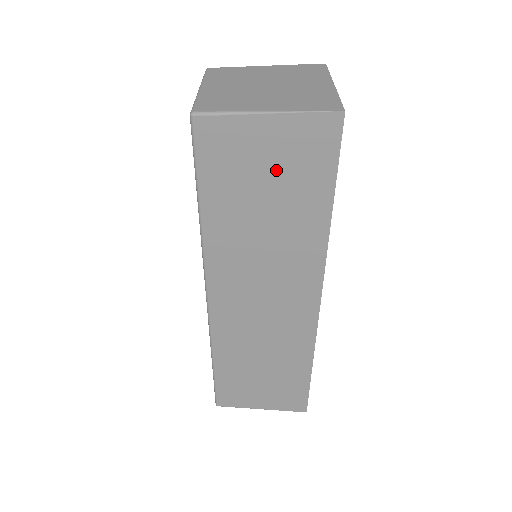
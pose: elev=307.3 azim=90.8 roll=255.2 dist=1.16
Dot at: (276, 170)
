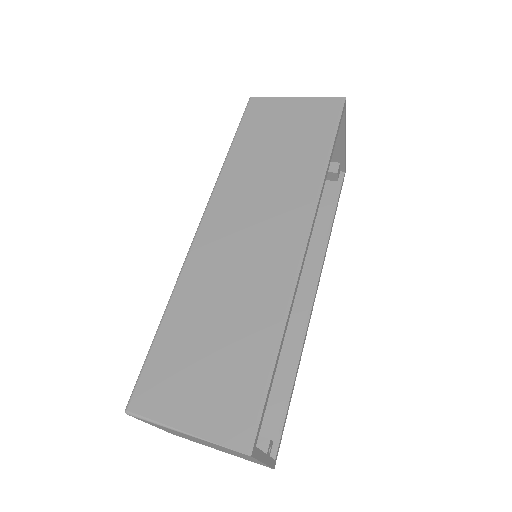
Dot at: (294, 126)
